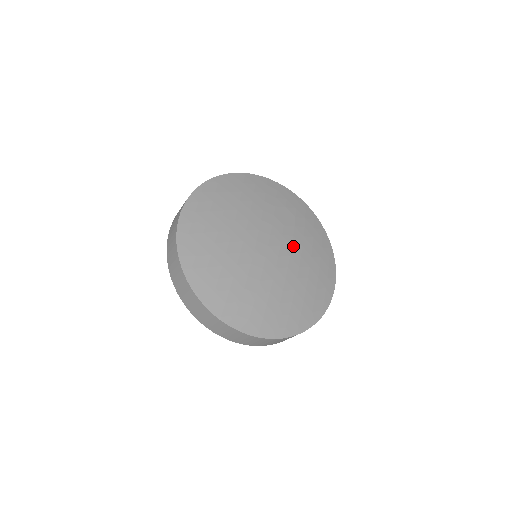
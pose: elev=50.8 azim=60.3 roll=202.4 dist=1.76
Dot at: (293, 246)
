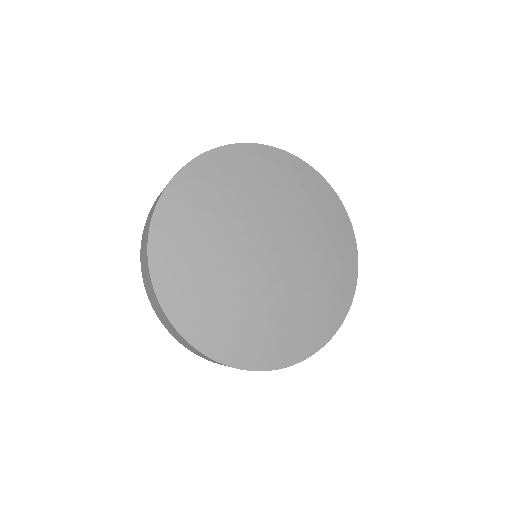
Dot at: (303, 261)
